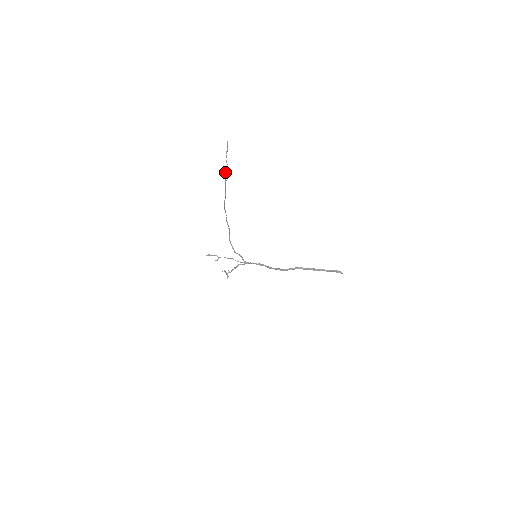
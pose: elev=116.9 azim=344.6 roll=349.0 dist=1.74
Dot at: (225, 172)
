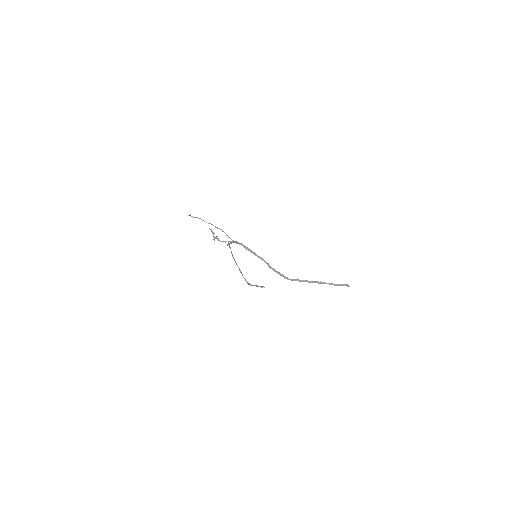
Dot at: (251, 285)
